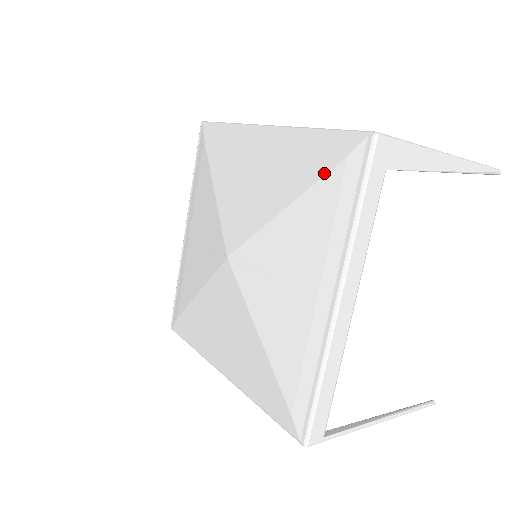
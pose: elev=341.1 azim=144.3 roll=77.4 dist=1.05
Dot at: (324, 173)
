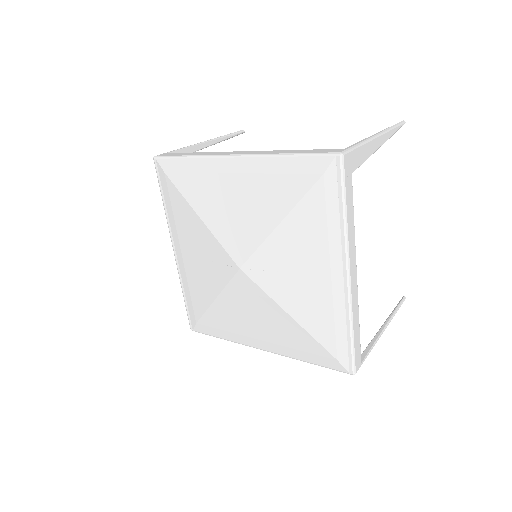
Dot at: (307, 190)
